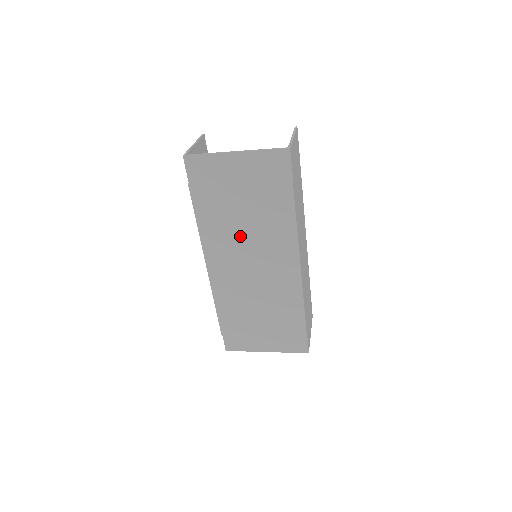
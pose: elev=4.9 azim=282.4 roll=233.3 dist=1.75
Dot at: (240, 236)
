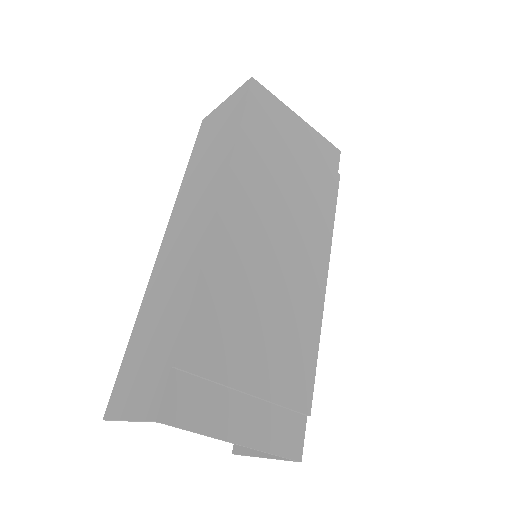
Dot at: (277, 197)
